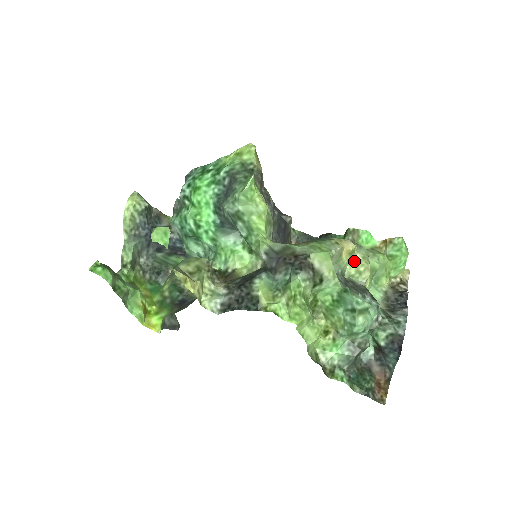
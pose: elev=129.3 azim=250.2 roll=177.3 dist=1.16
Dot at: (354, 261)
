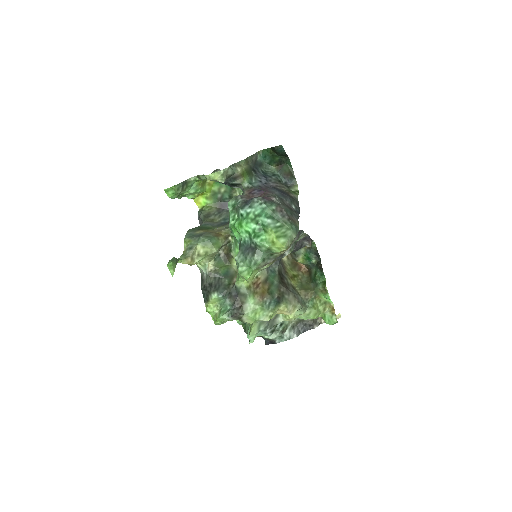
Dot at: occluded
